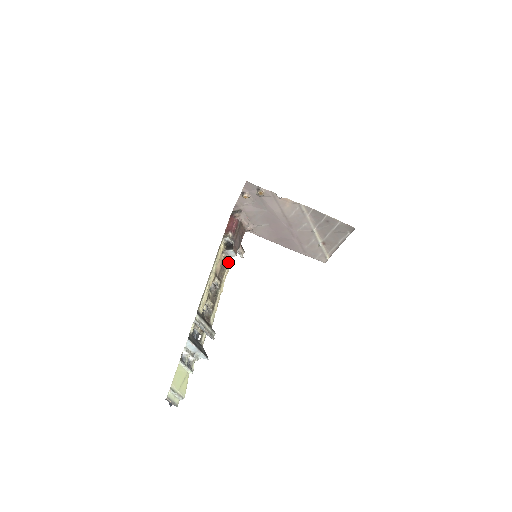
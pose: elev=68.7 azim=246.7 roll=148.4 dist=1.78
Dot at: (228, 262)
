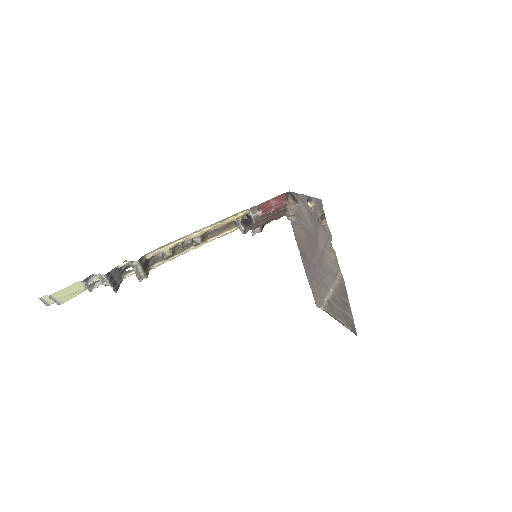
Dot at: (233, 228)
